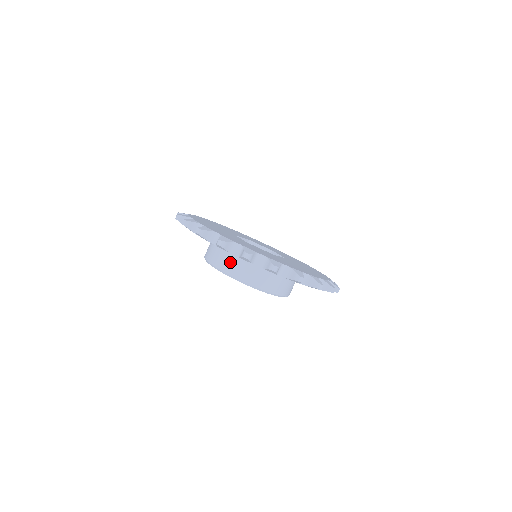
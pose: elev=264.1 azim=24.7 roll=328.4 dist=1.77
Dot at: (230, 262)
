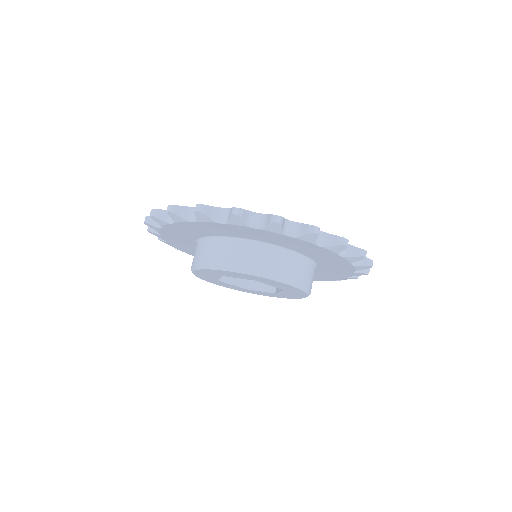
Dot at: (207, 251)
